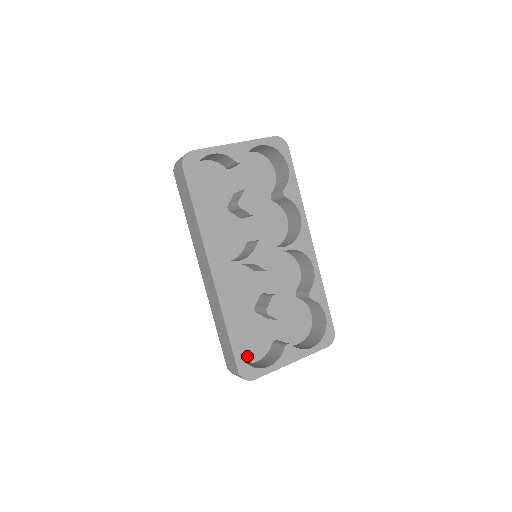
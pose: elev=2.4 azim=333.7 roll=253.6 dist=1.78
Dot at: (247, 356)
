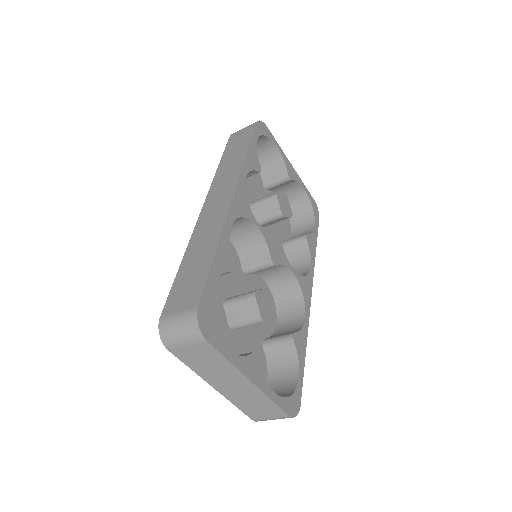
Dot at: occluded
